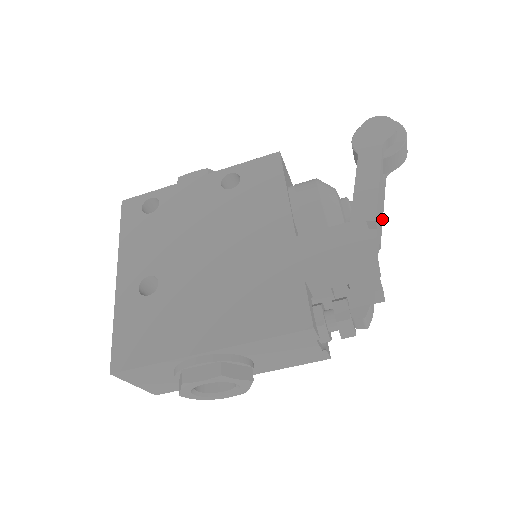
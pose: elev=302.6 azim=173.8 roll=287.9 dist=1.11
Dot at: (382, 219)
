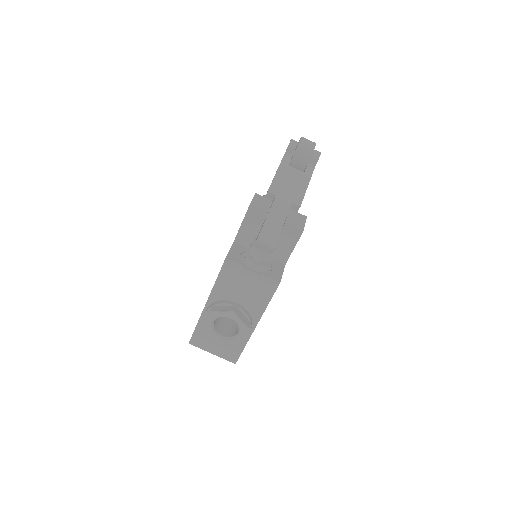
Dot at: (304, 190)
